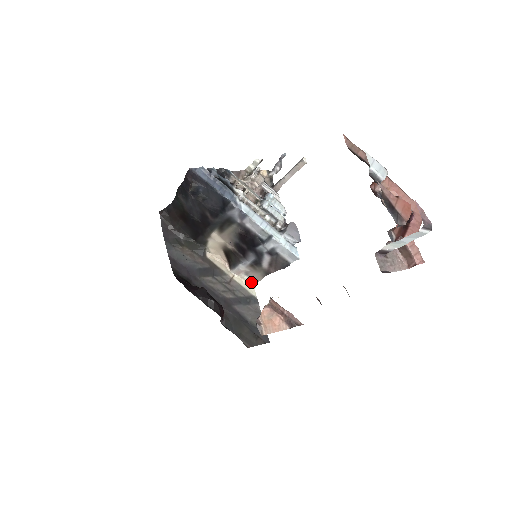
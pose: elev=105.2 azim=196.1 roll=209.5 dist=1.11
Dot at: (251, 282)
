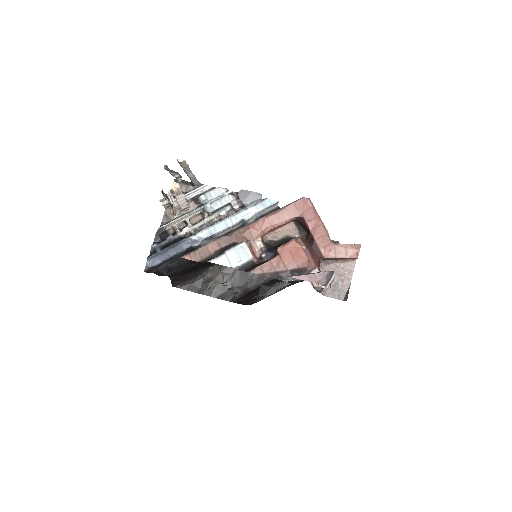
Dot at: occluded
